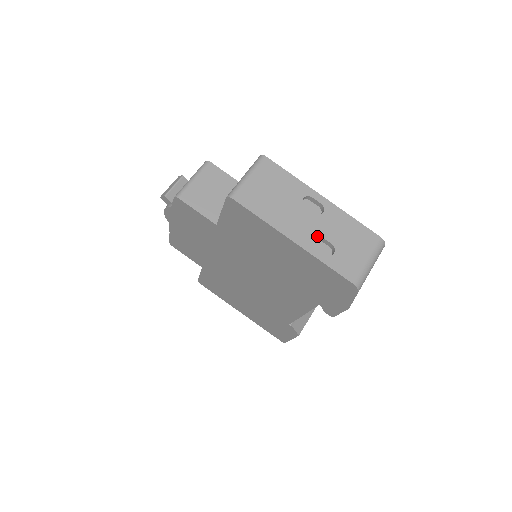
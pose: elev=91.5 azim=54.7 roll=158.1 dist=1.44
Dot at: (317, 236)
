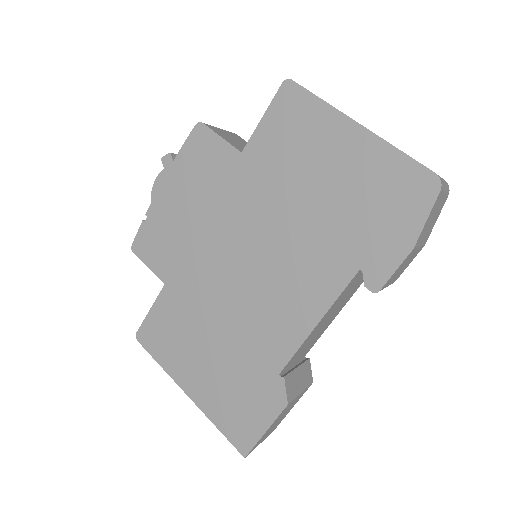
Dot at: occluded
